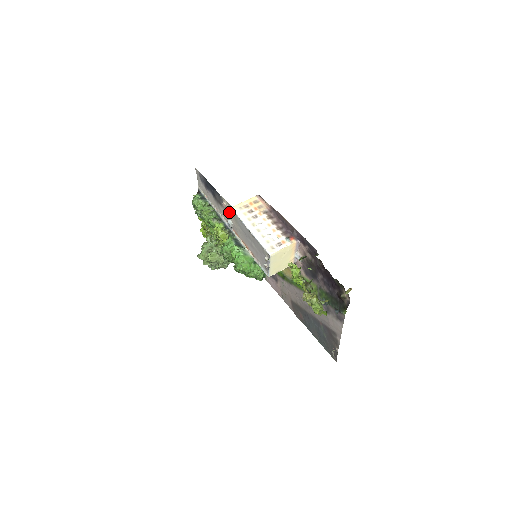
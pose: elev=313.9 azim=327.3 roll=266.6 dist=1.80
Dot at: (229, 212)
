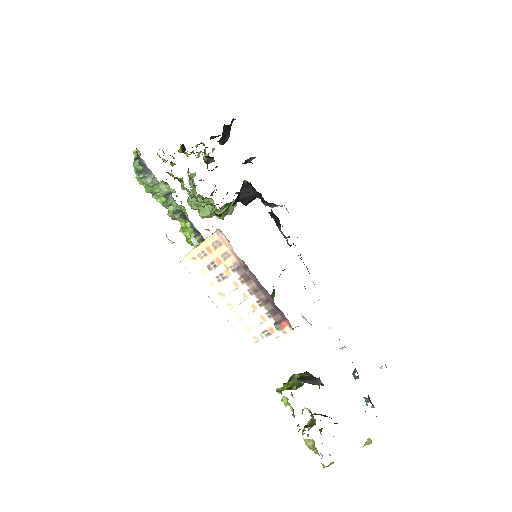
Dot at: occluded
